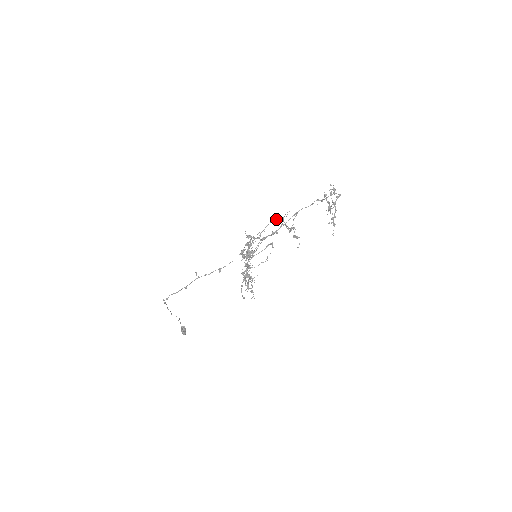
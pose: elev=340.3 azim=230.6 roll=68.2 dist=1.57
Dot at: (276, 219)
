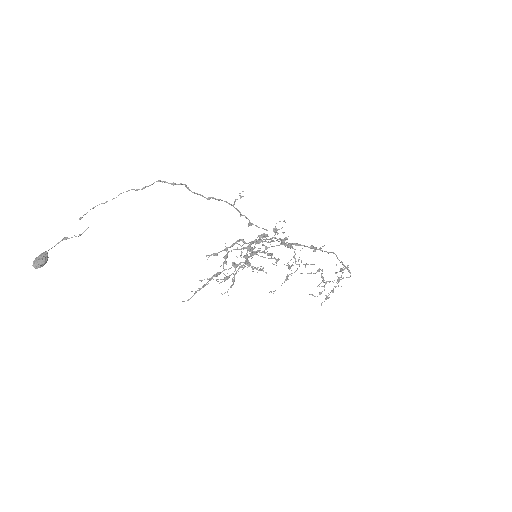
Dot at: occluded
